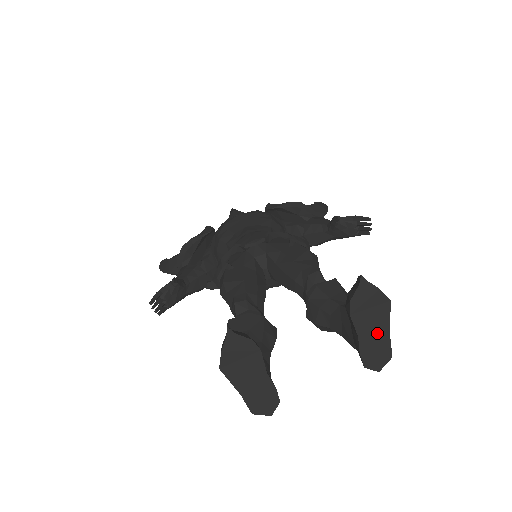
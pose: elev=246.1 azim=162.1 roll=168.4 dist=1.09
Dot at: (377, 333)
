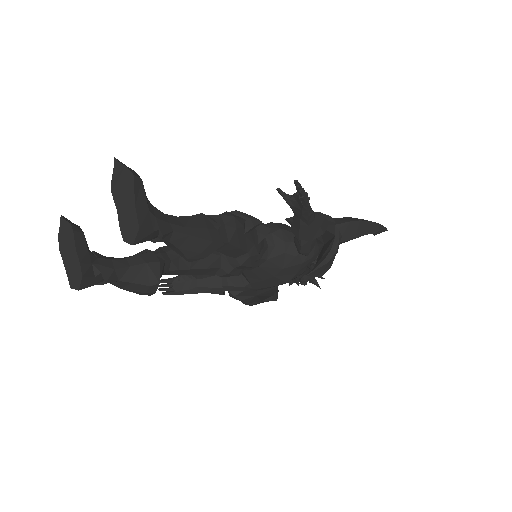
Dot at: (128, 206)
